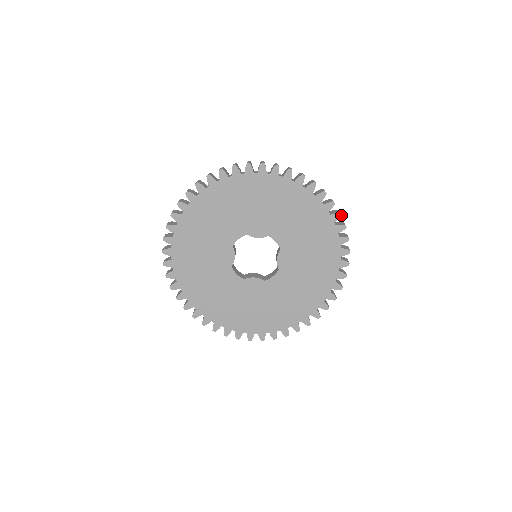
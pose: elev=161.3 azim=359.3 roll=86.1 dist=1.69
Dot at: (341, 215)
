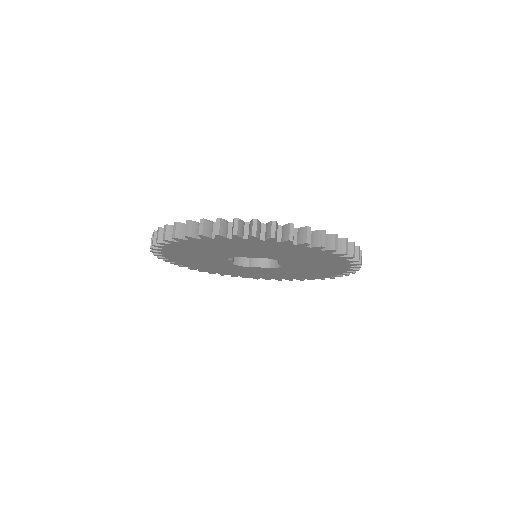
Dot at: (346, 254)
